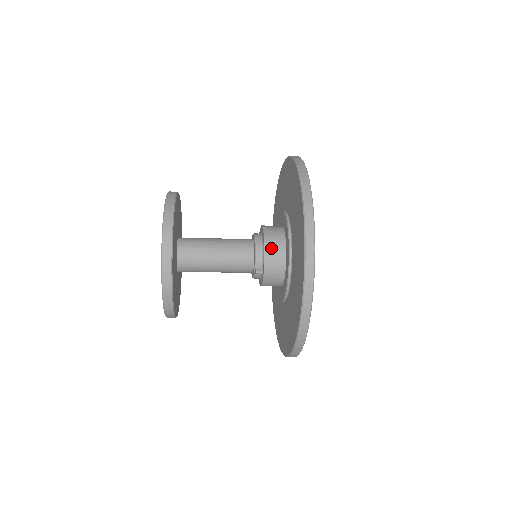
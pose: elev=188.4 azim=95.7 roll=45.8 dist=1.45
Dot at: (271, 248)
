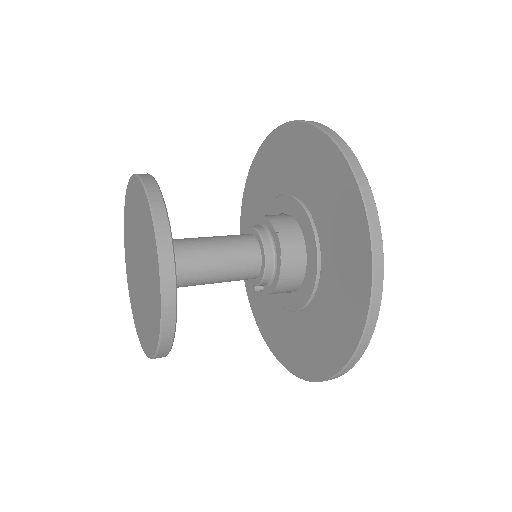
Dot at: (284, 284)
